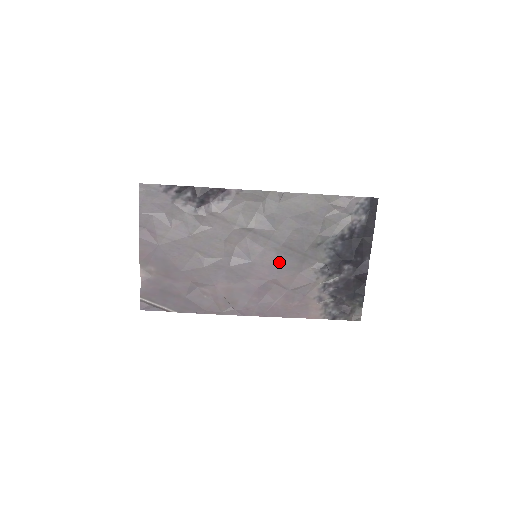
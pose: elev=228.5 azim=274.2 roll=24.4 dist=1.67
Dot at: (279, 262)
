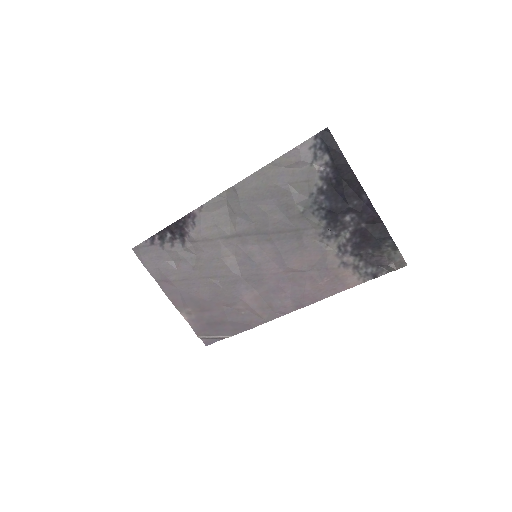
Dot at: (279, 250)
